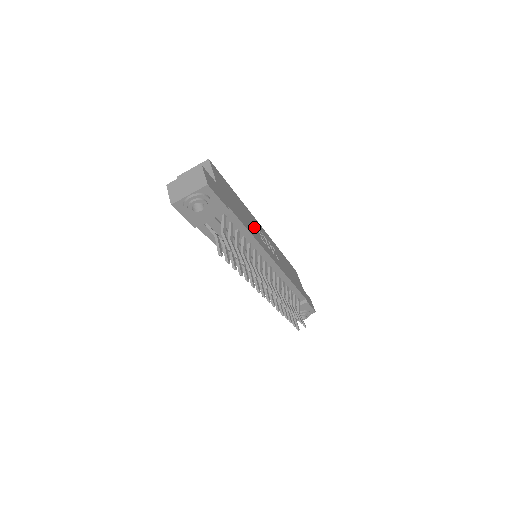
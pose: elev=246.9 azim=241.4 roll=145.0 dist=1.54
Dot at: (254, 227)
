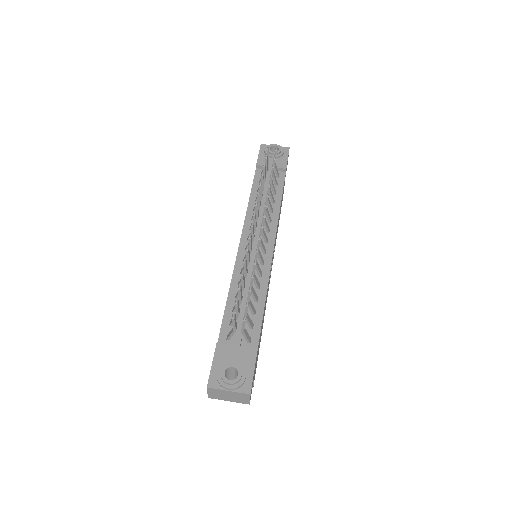
Dot at: (276, 235)
